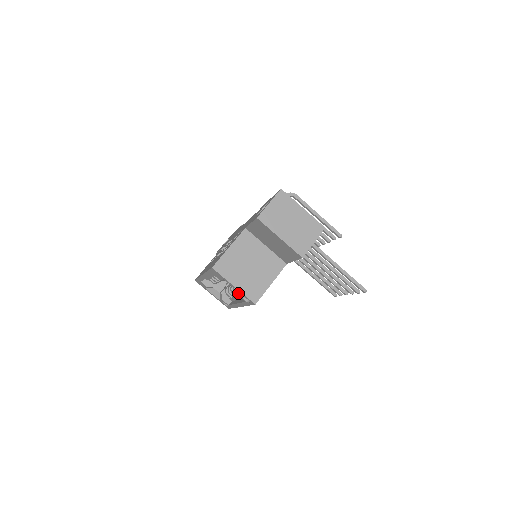
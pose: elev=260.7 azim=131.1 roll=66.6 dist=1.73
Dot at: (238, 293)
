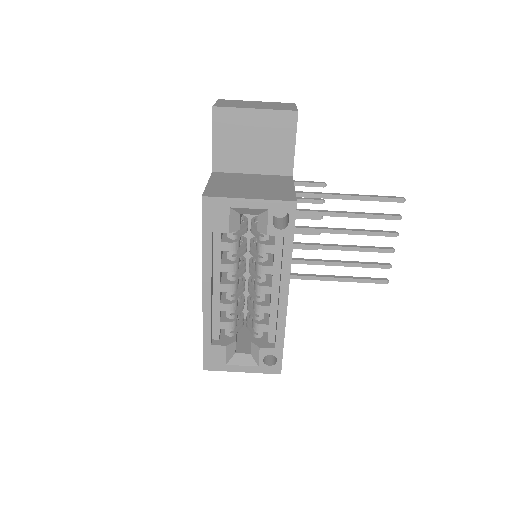
Dot at: (264, 227)
